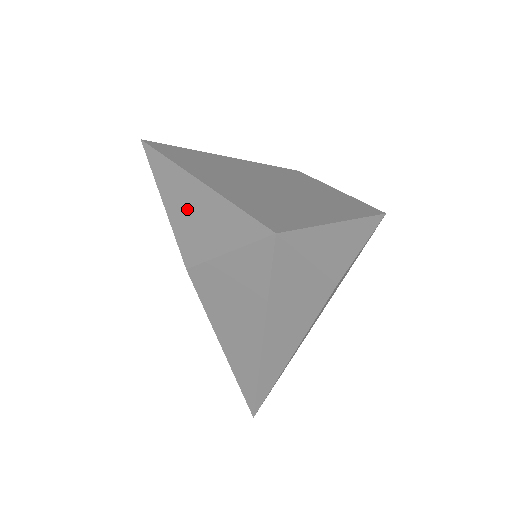
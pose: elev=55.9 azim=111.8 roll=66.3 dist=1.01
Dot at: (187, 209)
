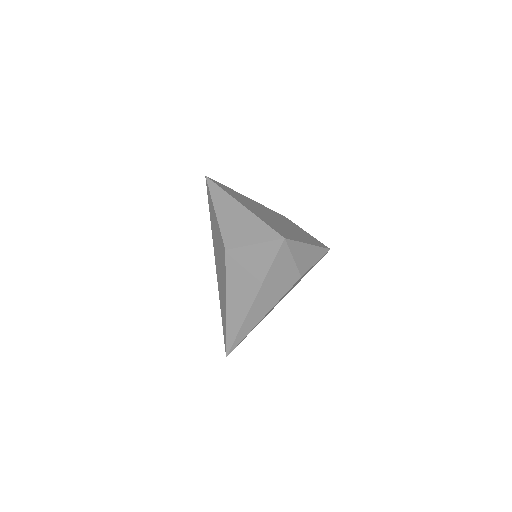
Dot at: (232, 219)
